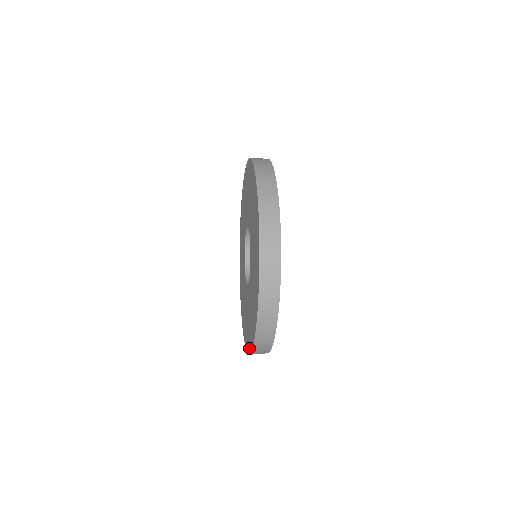
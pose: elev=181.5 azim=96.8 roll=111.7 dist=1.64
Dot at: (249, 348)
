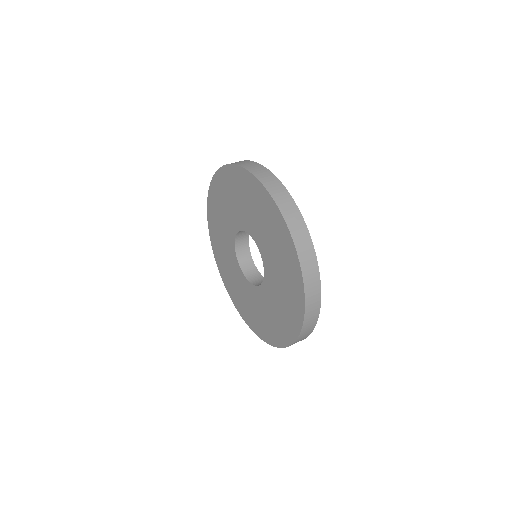
Dot at: (265, 339)
